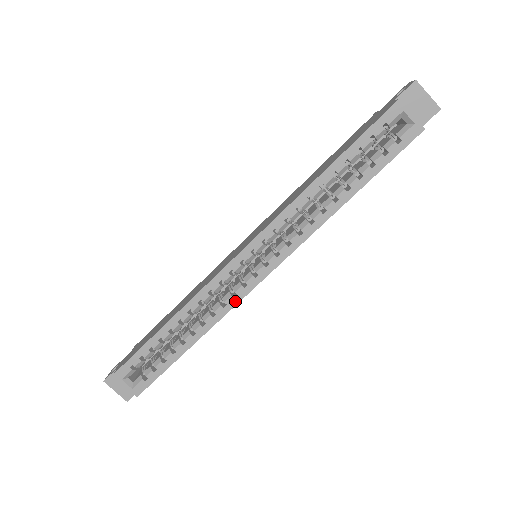
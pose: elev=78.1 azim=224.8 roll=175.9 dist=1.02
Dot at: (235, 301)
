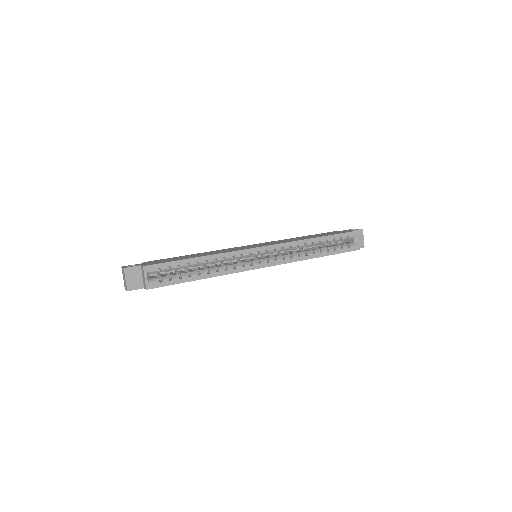
Dot at: (241, 270)
